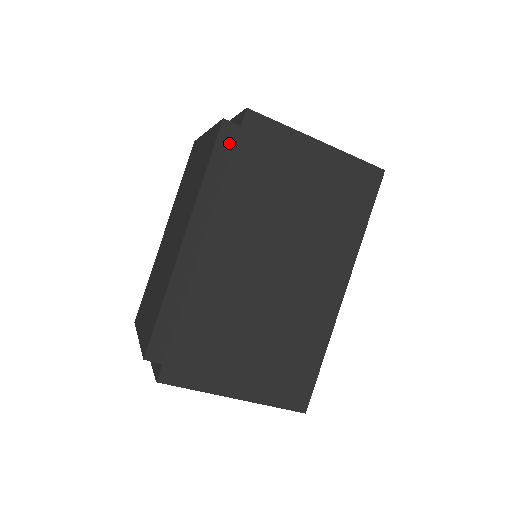
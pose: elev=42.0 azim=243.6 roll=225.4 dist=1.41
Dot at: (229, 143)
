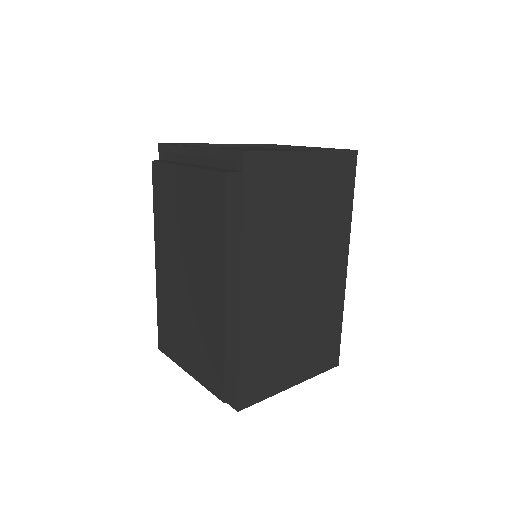
Dot at: (237, 193)
